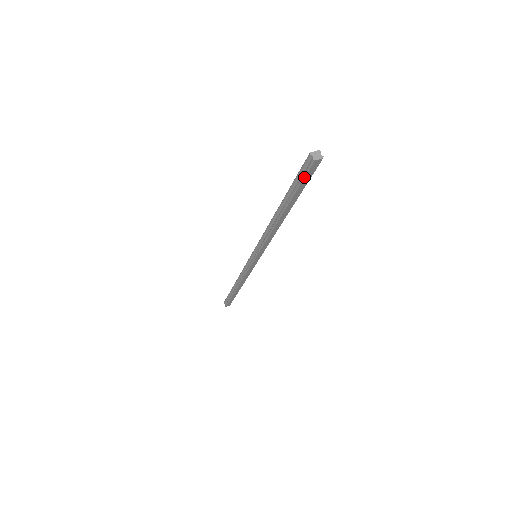
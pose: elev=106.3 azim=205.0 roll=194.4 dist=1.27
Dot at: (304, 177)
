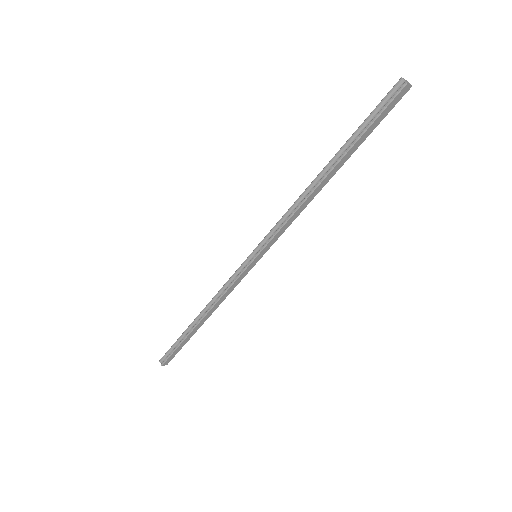
Dot at: (385, 109)
